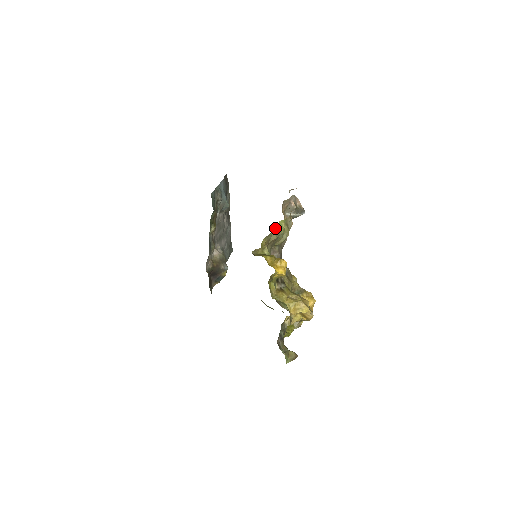
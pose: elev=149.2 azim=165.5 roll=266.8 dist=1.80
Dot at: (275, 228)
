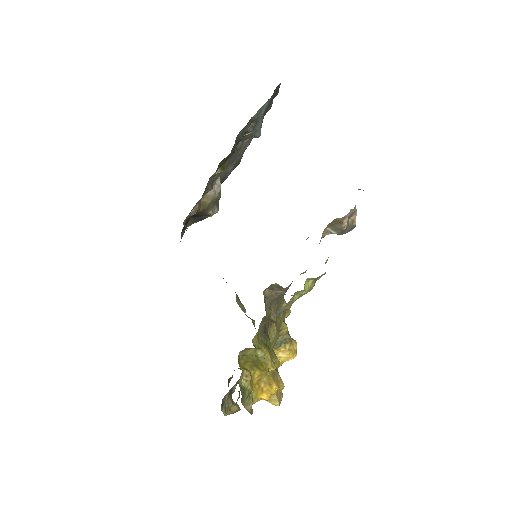
Dot at: (295, 292)
